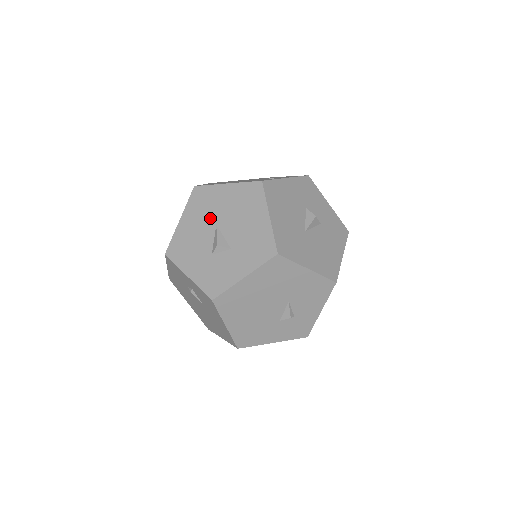
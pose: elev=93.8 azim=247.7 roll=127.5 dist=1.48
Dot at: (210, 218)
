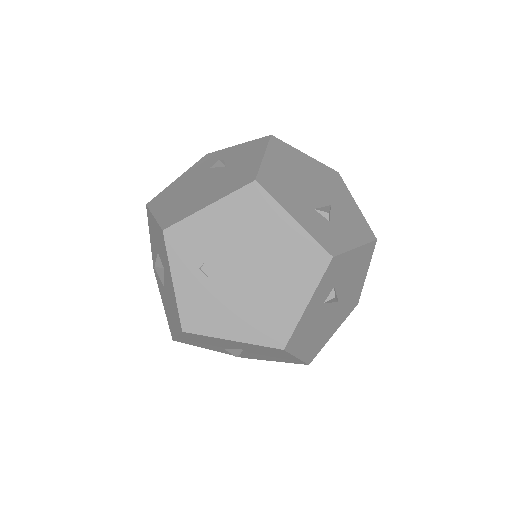
Dot at: occluded
